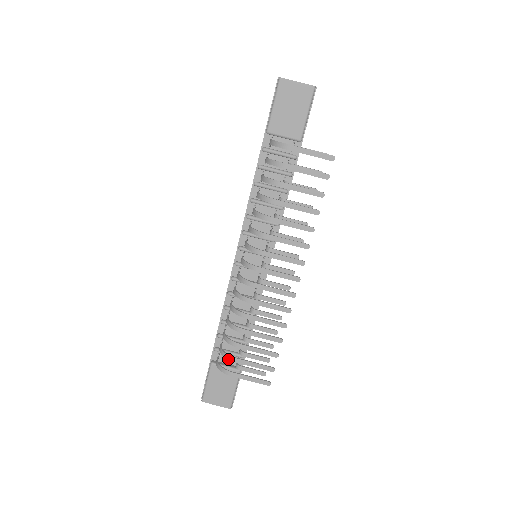
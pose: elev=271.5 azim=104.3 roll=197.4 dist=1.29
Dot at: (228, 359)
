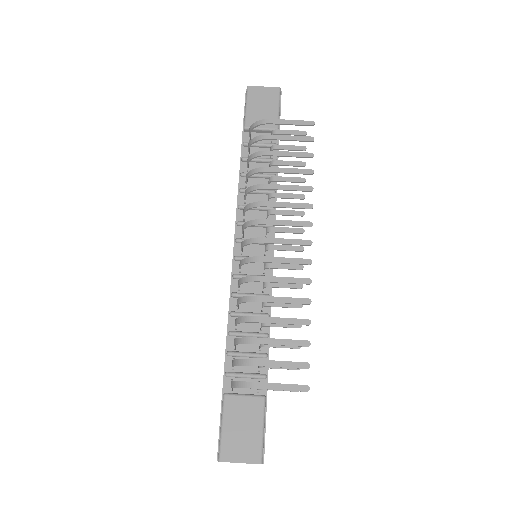
Dot at: (246, 365)
